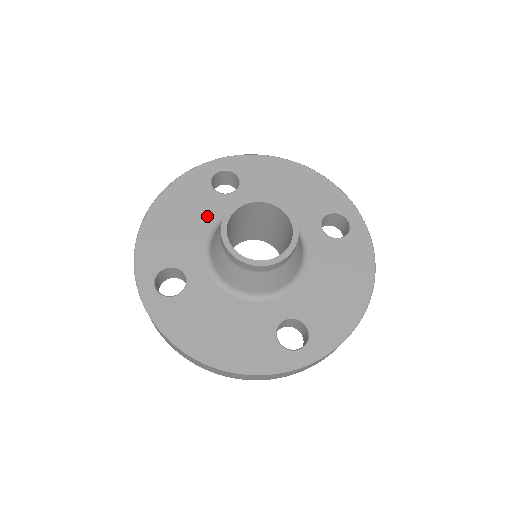
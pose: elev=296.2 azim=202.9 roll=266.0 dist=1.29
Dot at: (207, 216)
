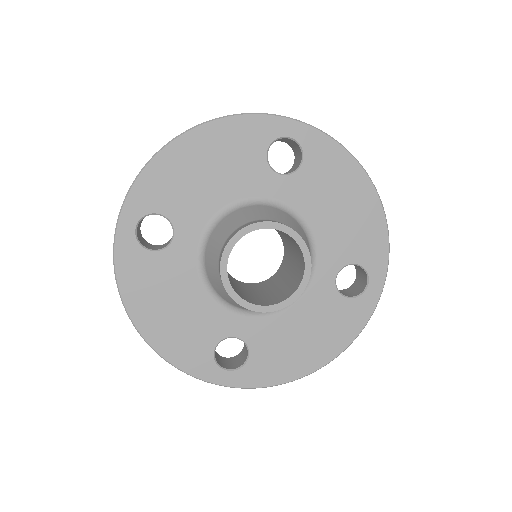
Dot at: (185, 279)
